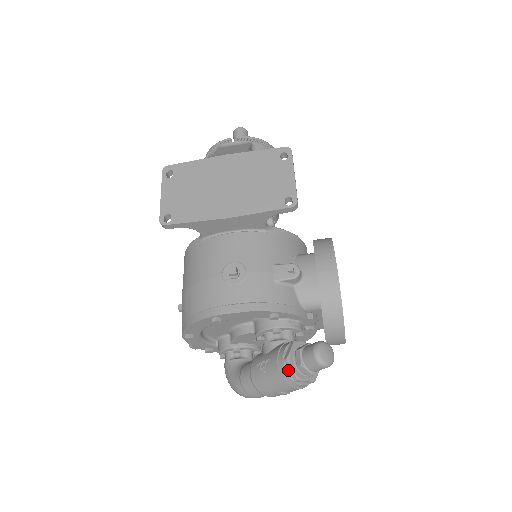
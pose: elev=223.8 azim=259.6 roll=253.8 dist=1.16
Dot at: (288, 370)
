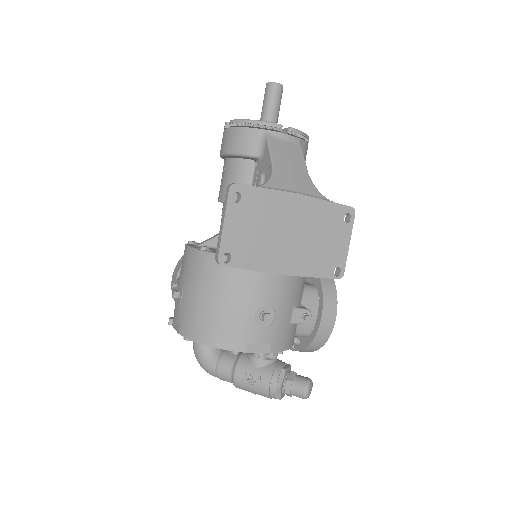
Dot at: (276, 393)
